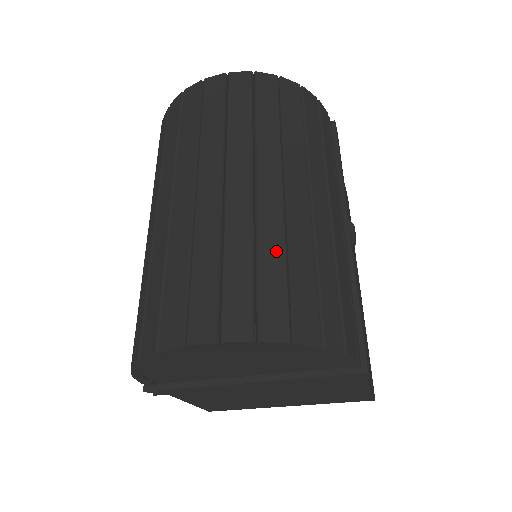
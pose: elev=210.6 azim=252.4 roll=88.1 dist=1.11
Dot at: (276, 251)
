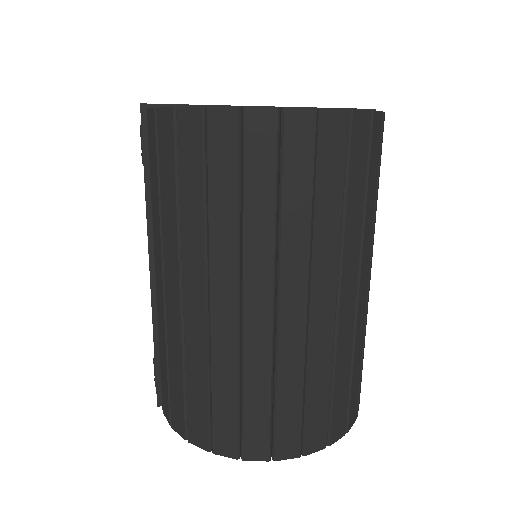
Dot at: (346, 365)
